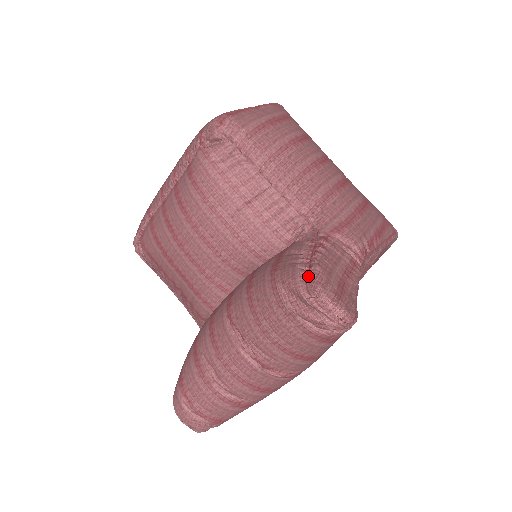
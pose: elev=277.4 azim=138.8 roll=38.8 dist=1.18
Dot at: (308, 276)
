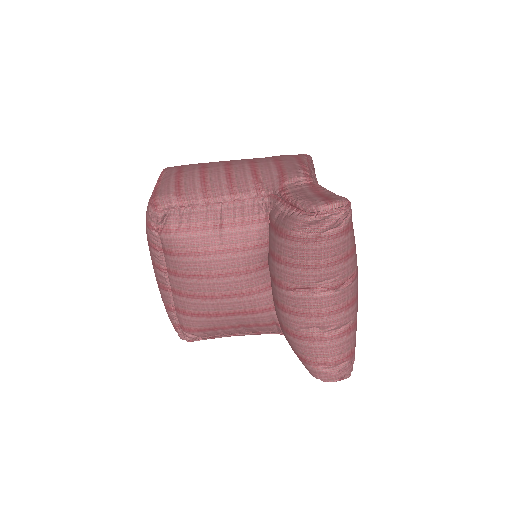
Dot at: (301, 211)
